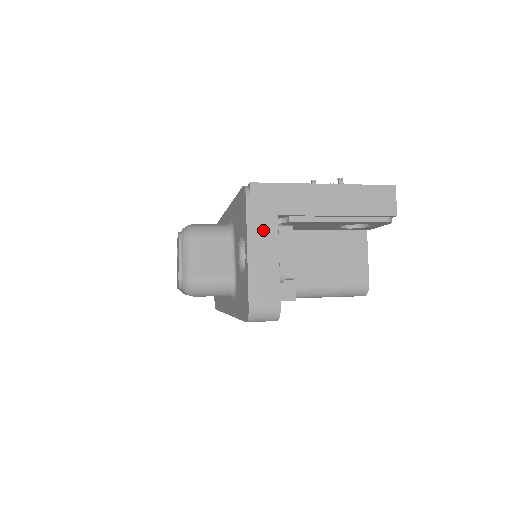
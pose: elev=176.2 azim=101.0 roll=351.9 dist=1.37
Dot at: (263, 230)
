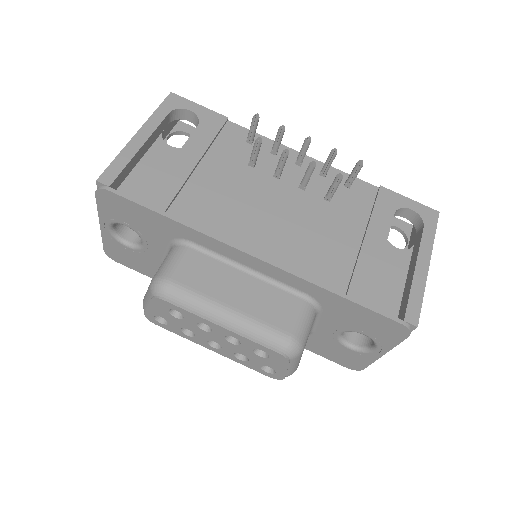
Dot at: occluded
